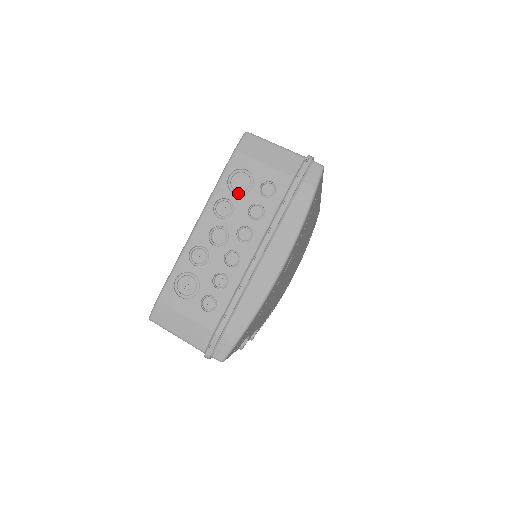
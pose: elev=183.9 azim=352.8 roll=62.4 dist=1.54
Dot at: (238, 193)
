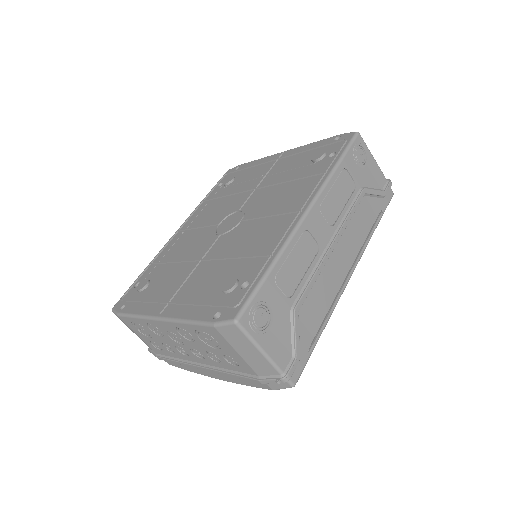
Dot at: (203, 340)
